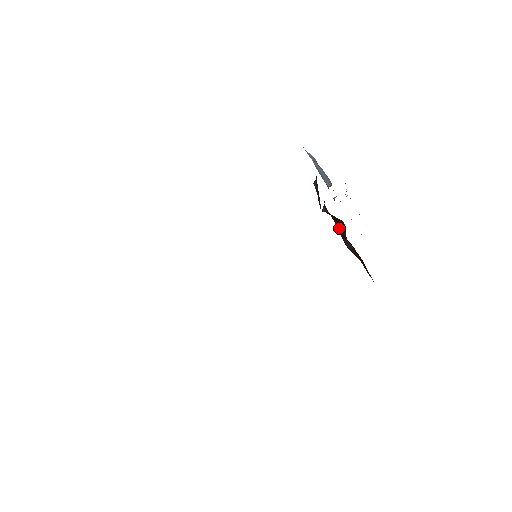
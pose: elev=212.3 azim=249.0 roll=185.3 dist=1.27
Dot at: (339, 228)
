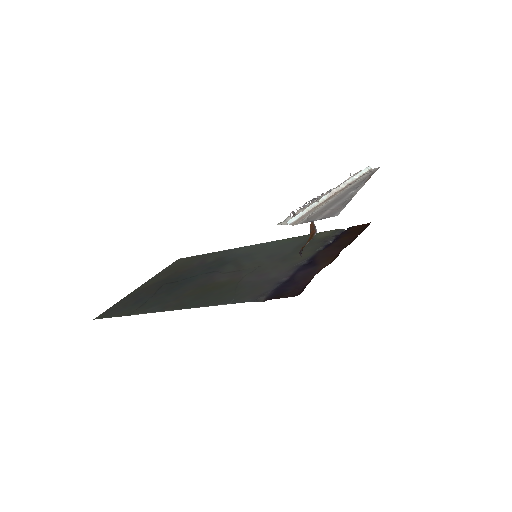
Dot at: occluded
